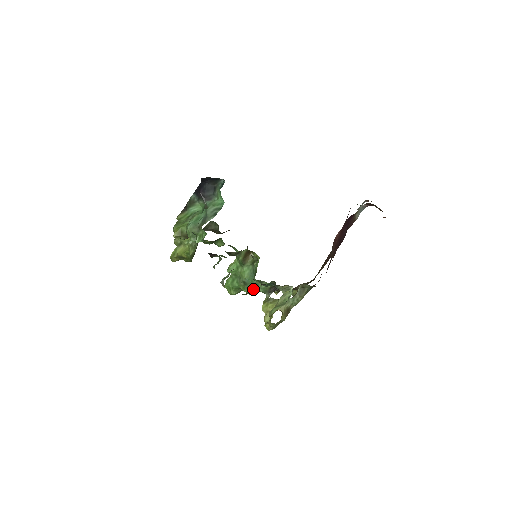
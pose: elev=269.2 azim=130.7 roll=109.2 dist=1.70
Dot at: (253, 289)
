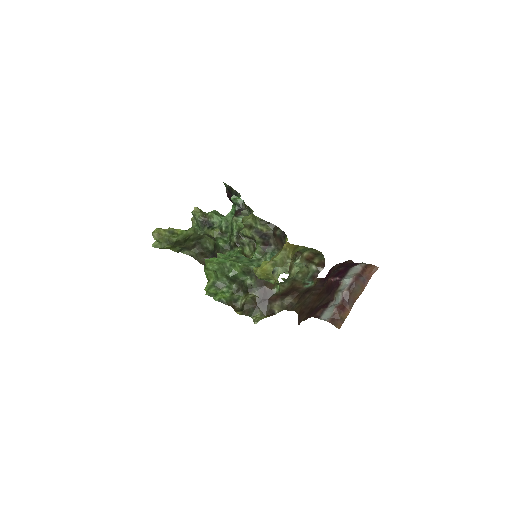
Dot at: (246, 262)
